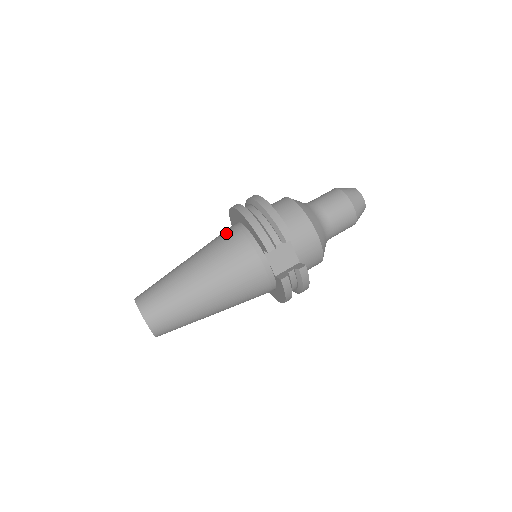
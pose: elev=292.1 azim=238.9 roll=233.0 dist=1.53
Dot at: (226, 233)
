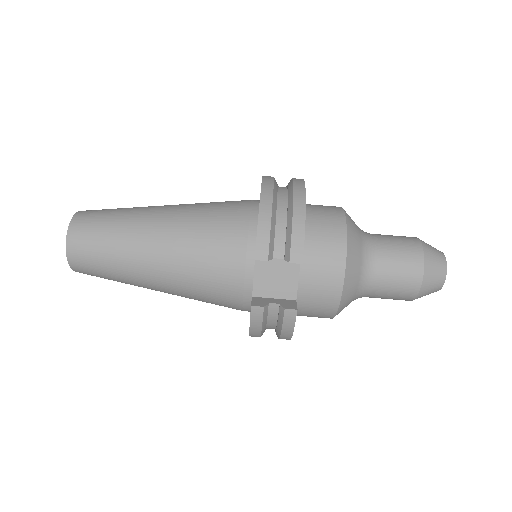
Dot at: (233, 203)
